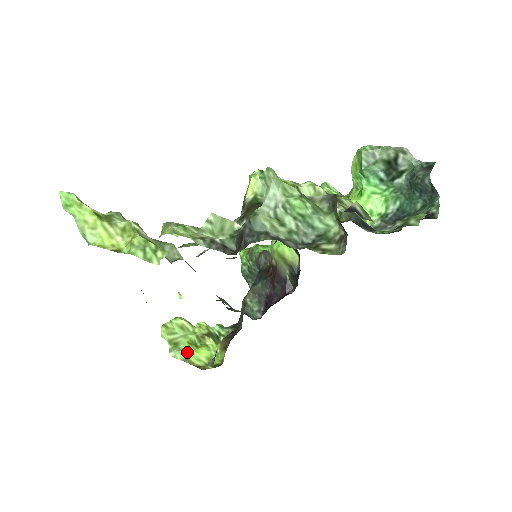
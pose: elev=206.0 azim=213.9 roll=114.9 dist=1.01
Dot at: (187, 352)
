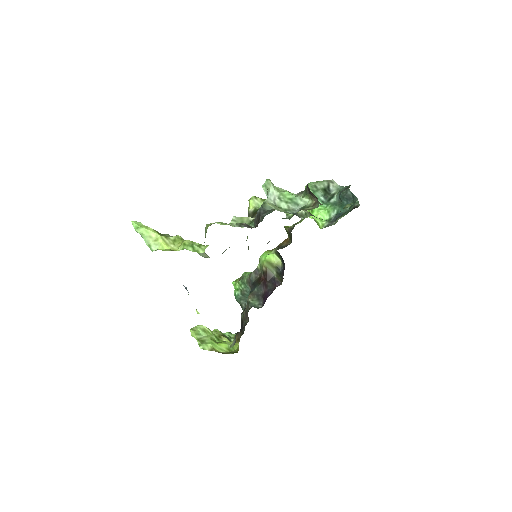
Dot at: (212, 344)
